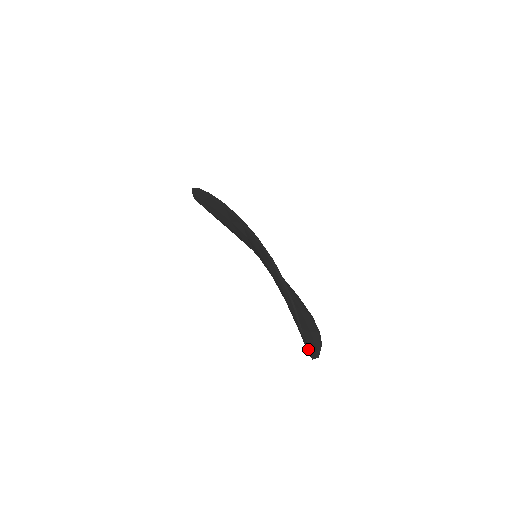
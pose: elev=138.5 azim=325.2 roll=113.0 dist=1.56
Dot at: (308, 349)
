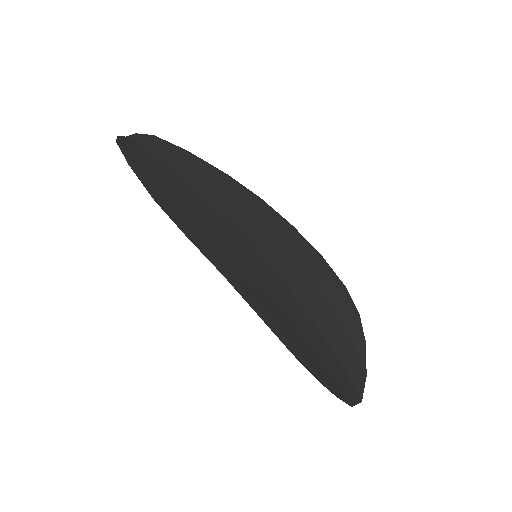
Dot at: (356, 404)
